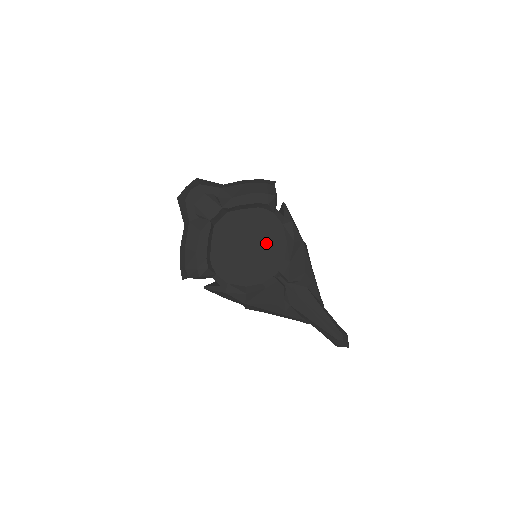
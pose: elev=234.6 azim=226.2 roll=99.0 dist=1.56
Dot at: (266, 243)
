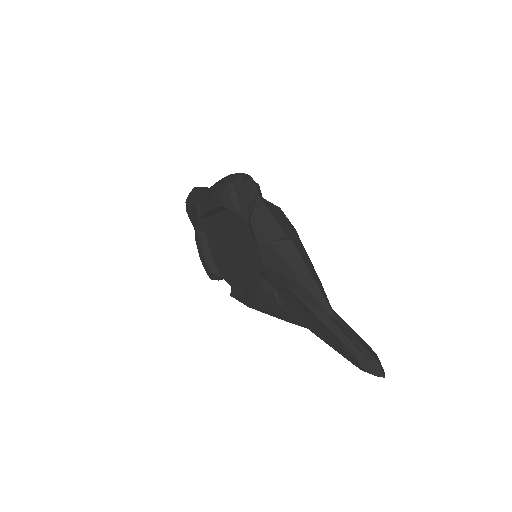
Dot at: (243, 246)
